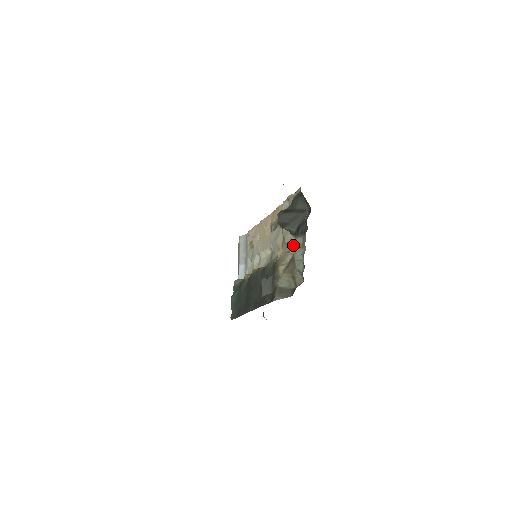
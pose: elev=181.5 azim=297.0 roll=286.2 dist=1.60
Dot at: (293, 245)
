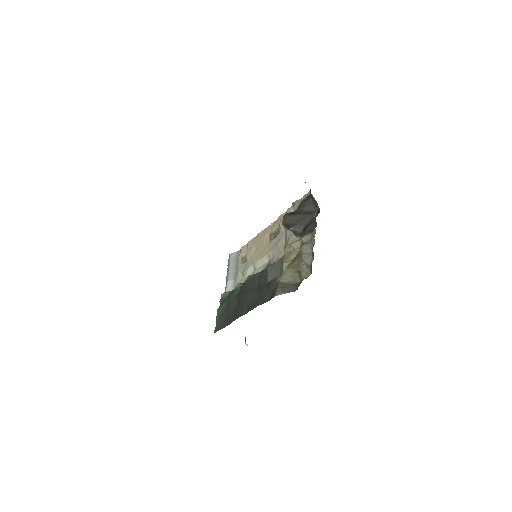
Dot at: (299, 243)
